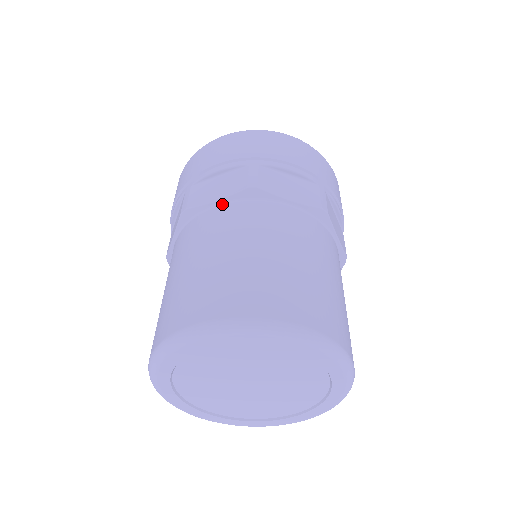
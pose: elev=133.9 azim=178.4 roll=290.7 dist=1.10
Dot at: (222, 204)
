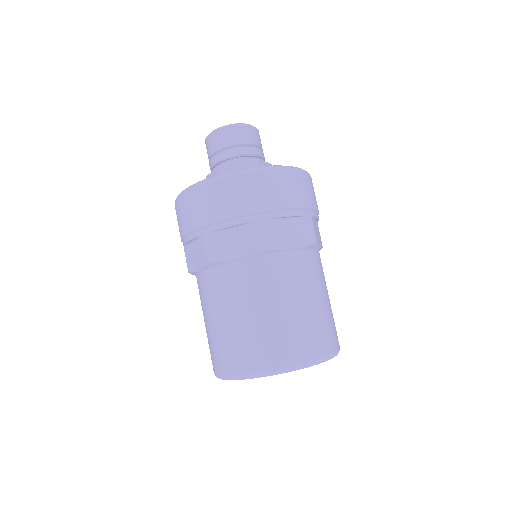
Dot at: (244, 261)
